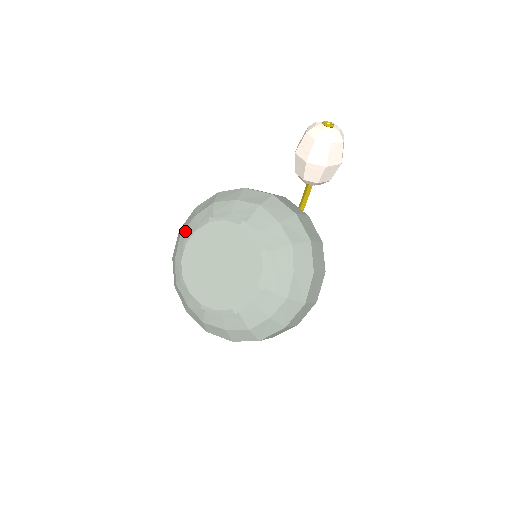
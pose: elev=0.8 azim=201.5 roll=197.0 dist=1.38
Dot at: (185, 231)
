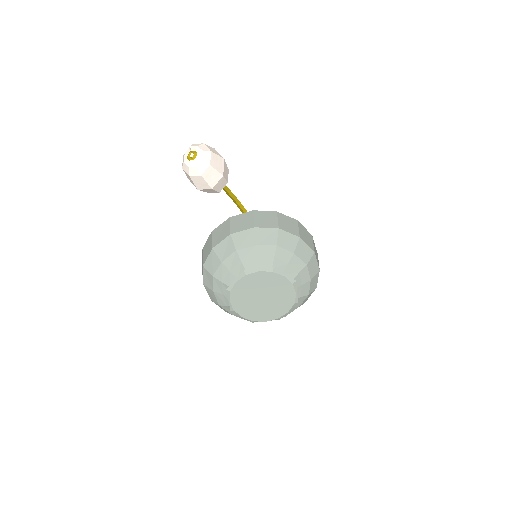
Dot at: (219, 302)
